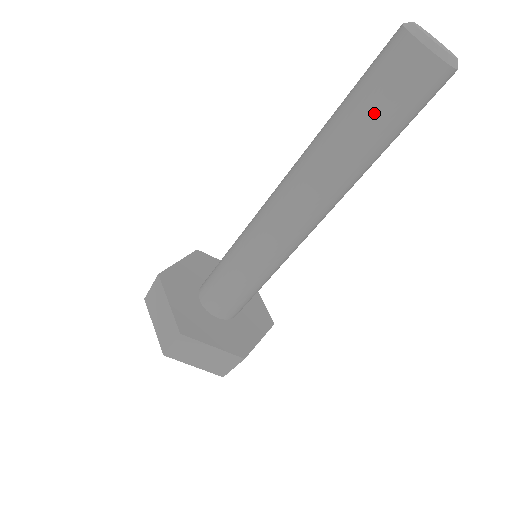
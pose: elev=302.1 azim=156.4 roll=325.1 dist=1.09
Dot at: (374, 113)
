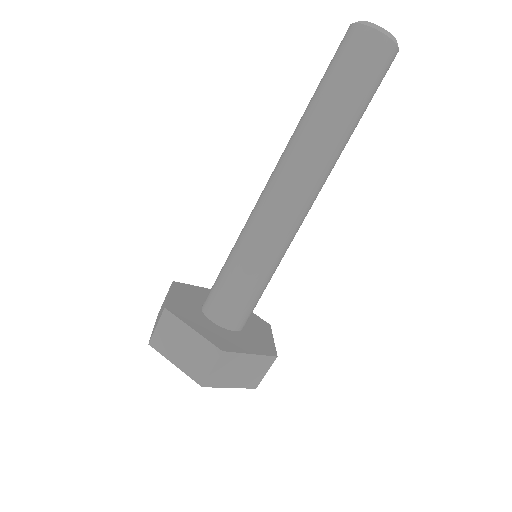
Dot at: (355, 92)
